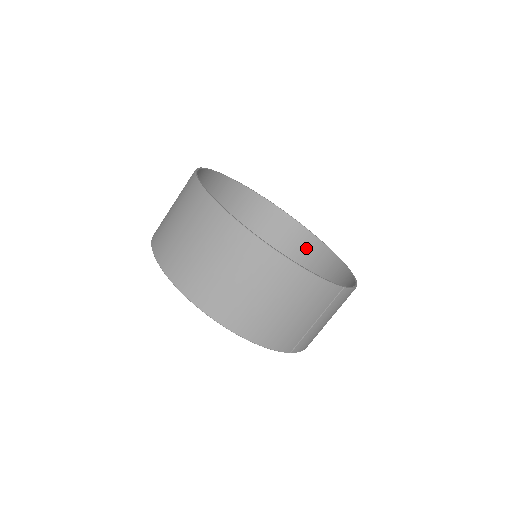
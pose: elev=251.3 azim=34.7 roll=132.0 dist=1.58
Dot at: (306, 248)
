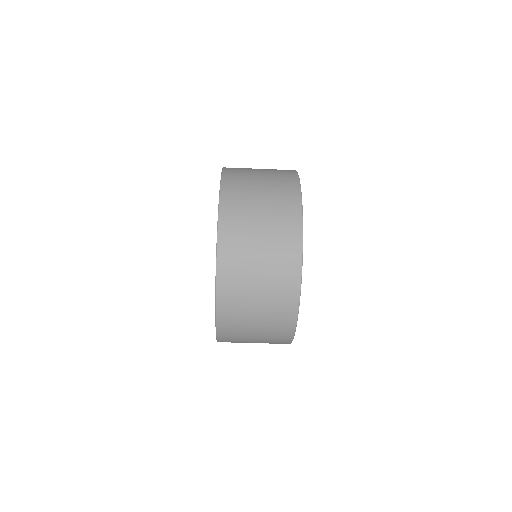
Dot at: occluded
